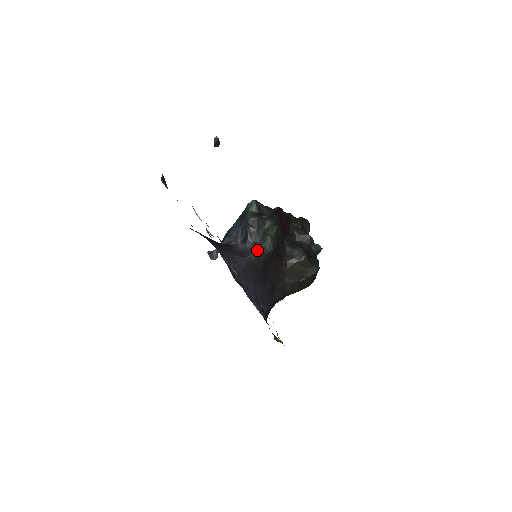
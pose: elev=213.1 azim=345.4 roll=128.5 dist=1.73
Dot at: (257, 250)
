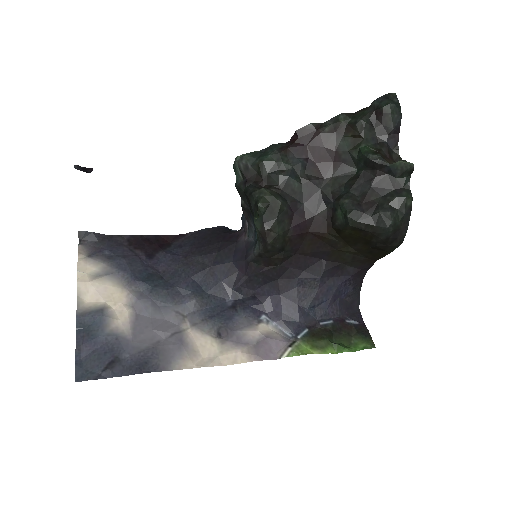
Dot at: (254, 247)
